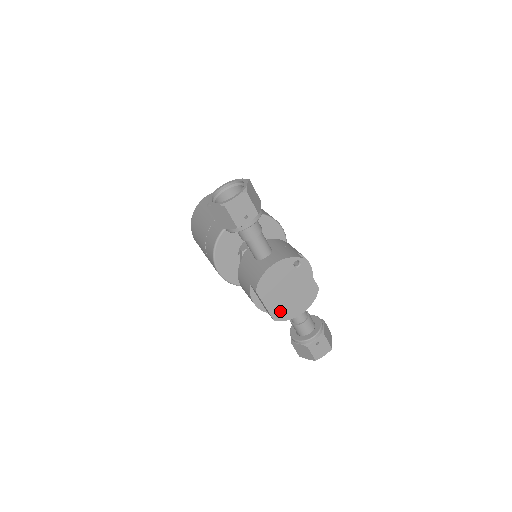
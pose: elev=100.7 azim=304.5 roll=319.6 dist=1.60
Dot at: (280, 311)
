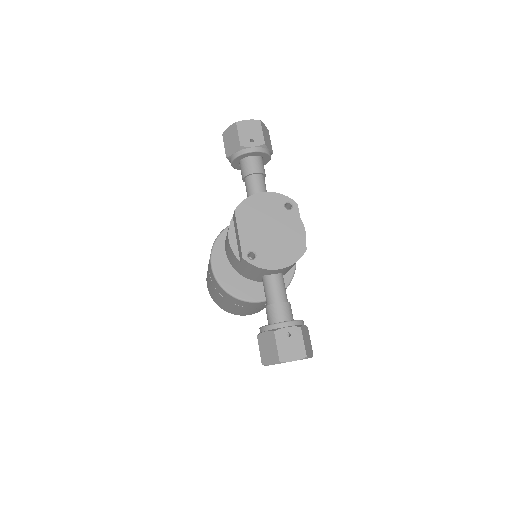
Dot at: (254, 250)
